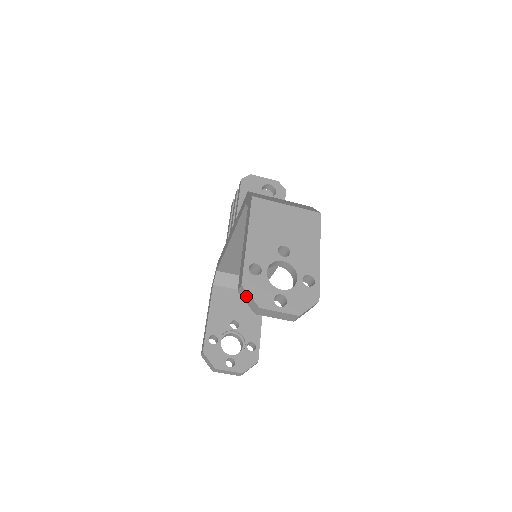
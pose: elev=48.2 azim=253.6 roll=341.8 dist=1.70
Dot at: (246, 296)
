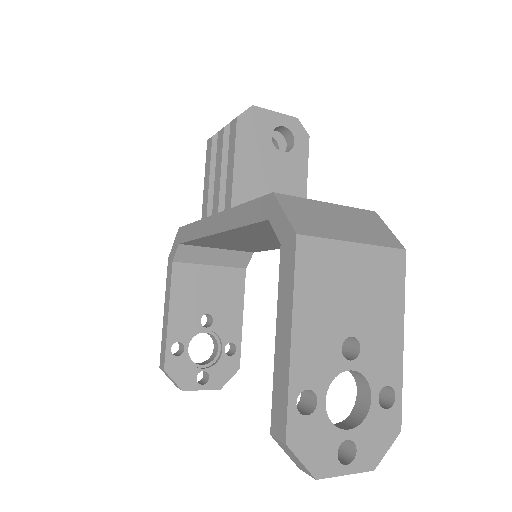
Dot at: (290, 453)
